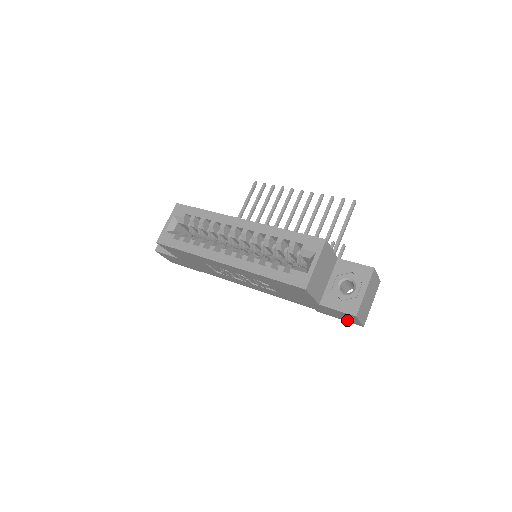
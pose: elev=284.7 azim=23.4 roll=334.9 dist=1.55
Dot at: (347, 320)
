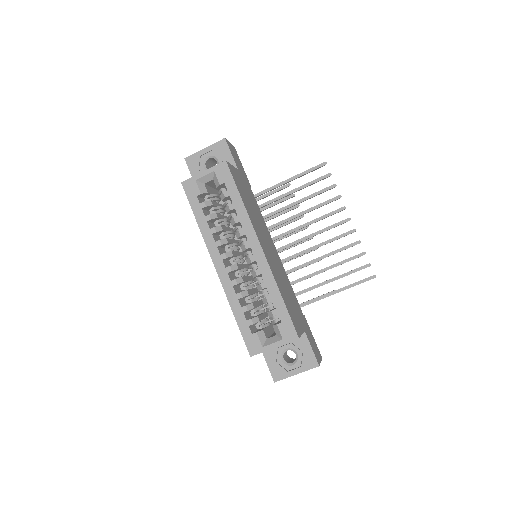
Dot at: occluded
